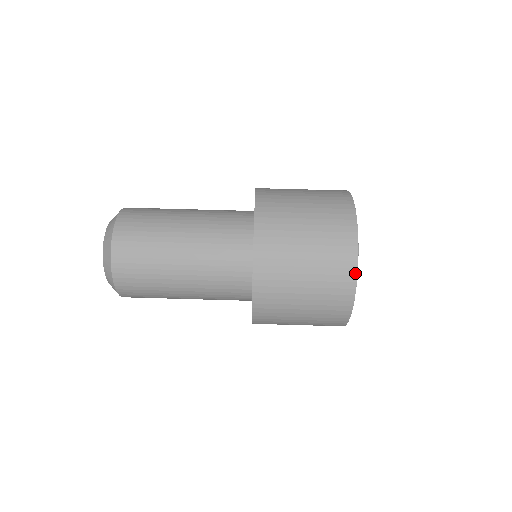
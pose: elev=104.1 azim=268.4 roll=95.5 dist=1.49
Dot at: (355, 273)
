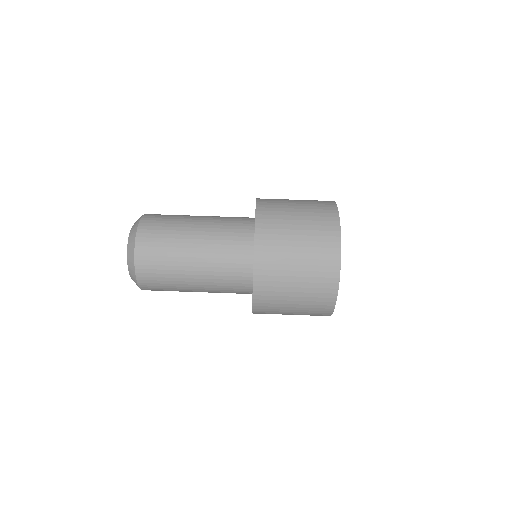
Dot at: (339, 240)
